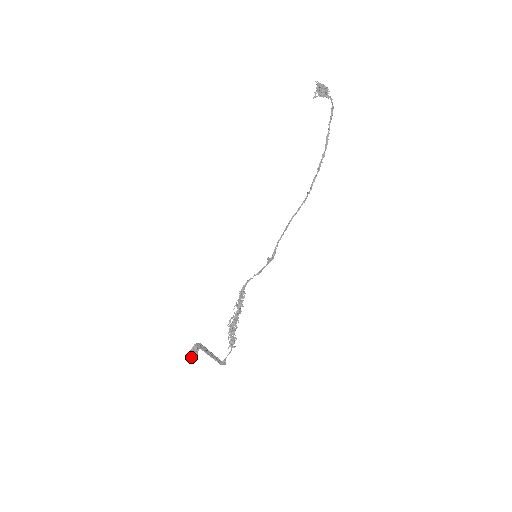
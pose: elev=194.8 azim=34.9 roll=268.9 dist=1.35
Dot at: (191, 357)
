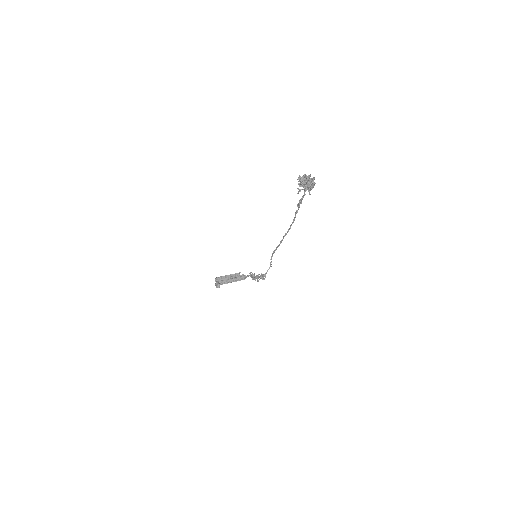
Dot at: (219, 287)
